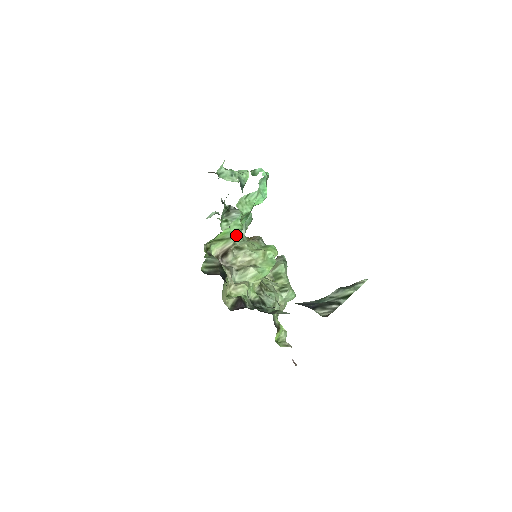
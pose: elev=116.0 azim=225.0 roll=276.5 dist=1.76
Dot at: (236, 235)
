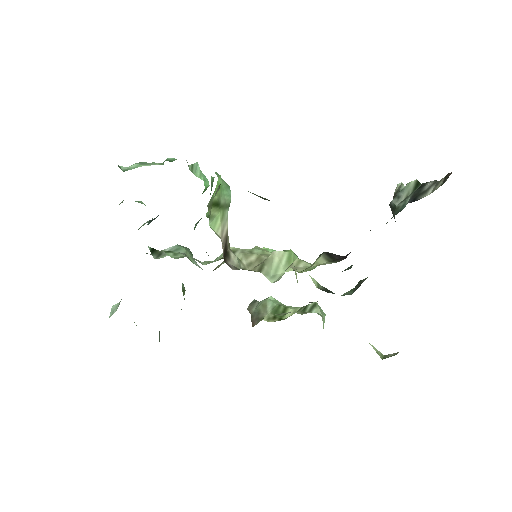
Dot at: (228, 201)
